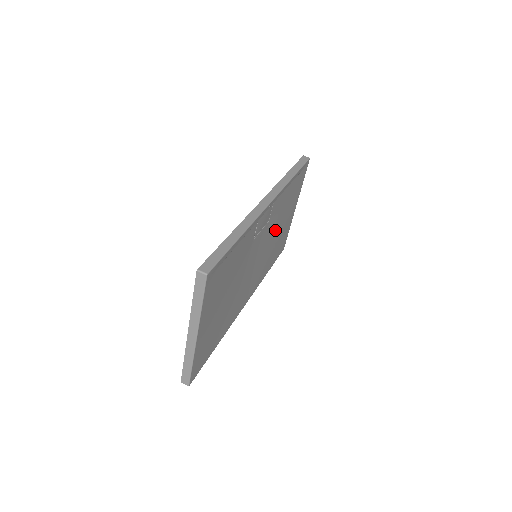
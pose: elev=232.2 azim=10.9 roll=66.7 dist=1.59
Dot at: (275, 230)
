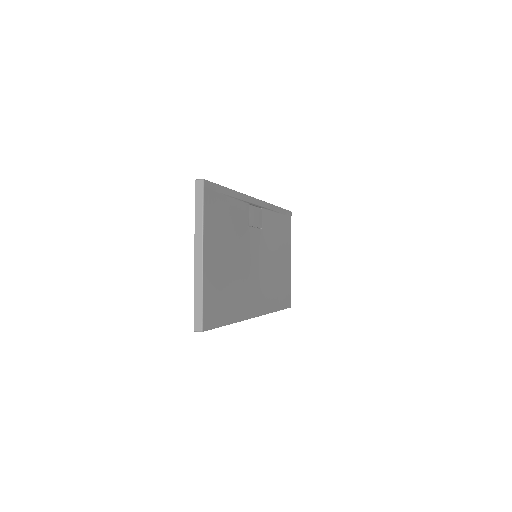
Dot at: (272, 255)
